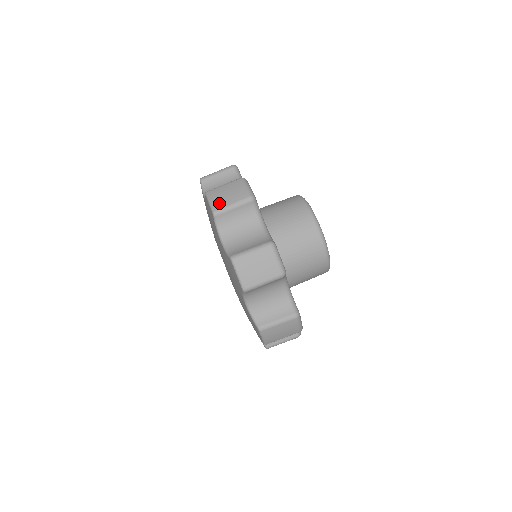
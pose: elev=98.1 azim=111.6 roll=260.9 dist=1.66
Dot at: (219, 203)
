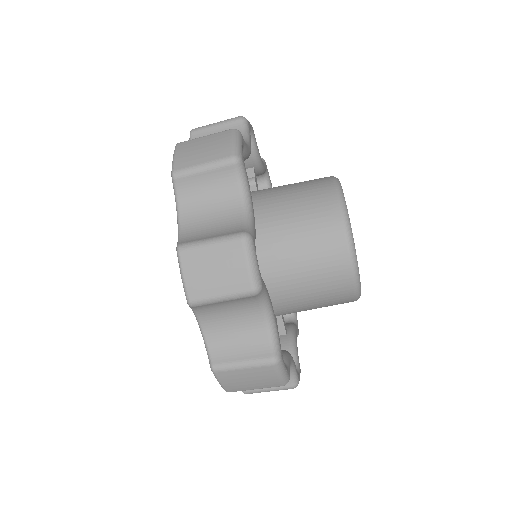
Dot at: (199, 288)
